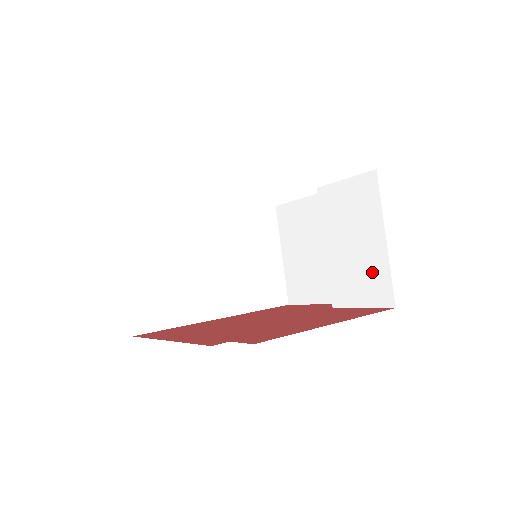
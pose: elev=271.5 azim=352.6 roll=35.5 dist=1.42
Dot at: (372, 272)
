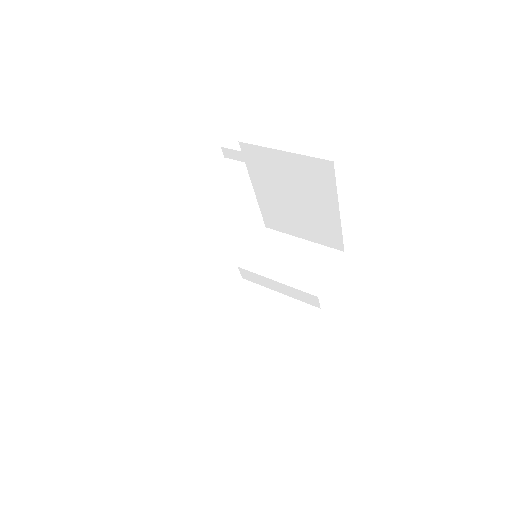
Dot at: (315, 256)
